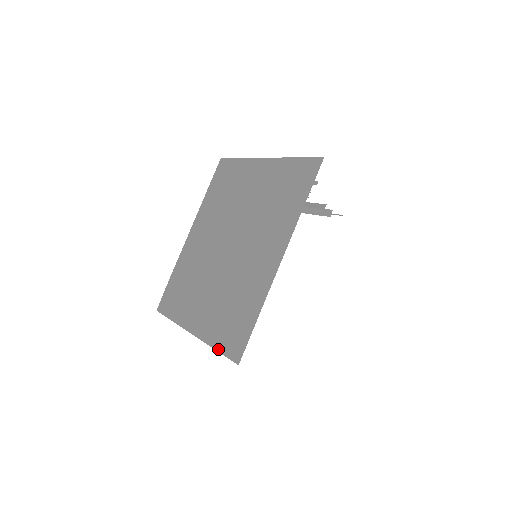
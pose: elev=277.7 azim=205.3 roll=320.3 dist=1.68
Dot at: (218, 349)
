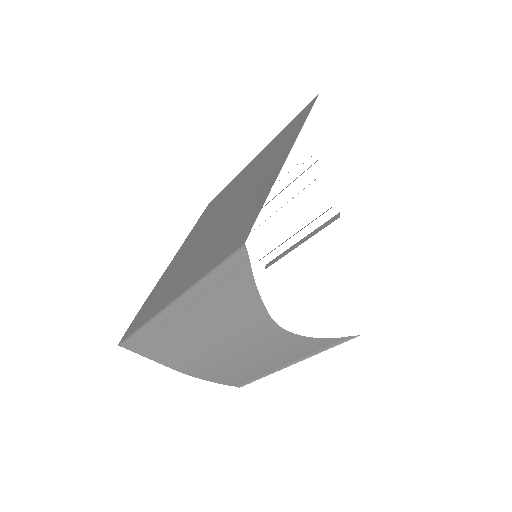
Dot at: (211, 268)
